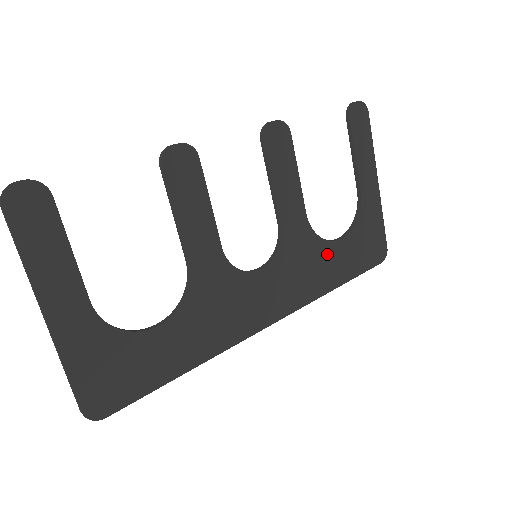
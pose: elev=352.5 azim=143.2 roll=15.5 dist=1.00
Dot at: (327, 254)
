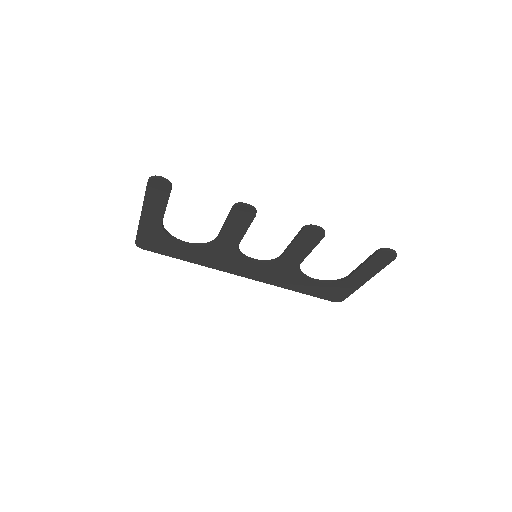
Dot at: (299, 280)
